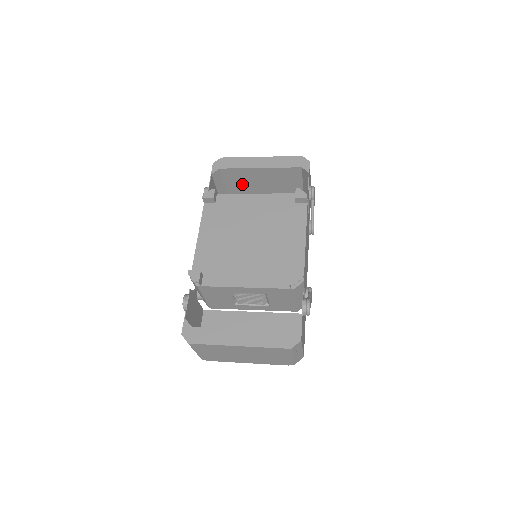
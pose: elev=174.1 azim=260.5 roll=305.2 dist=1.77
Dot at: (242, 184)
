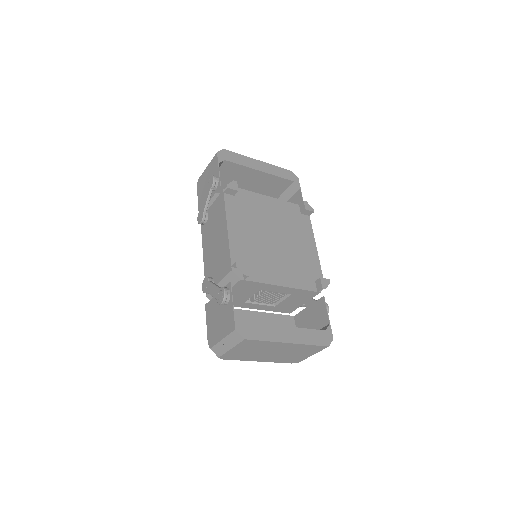
Dot at: (230, 180)
